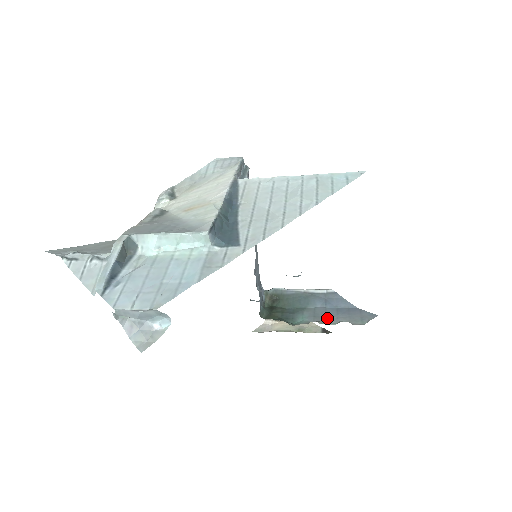
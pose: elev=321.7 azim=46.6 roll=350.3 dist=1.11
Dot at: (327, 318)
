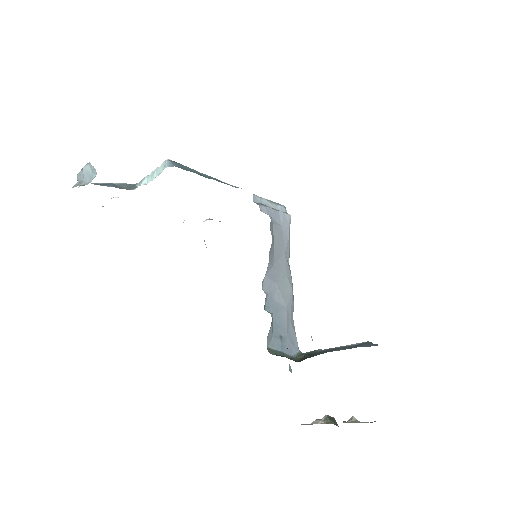
Dot at: occluded
